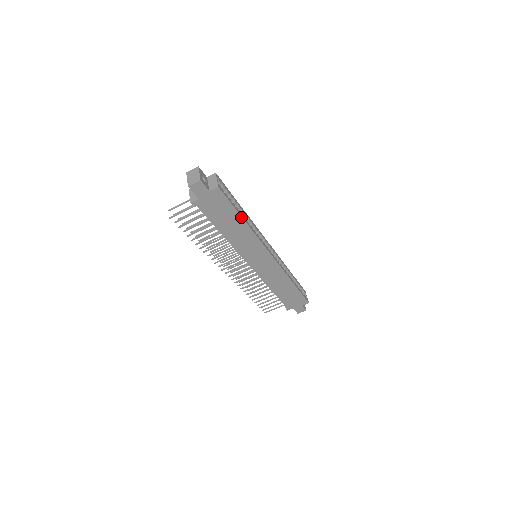
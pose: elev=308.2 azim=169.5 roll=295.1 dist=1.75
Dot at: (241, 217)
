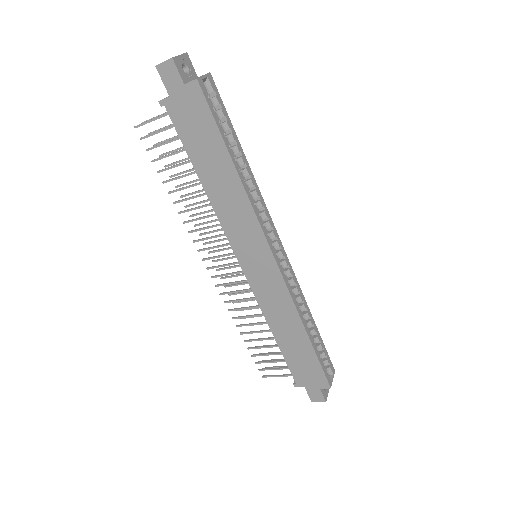
Dot at: (229, 156)
